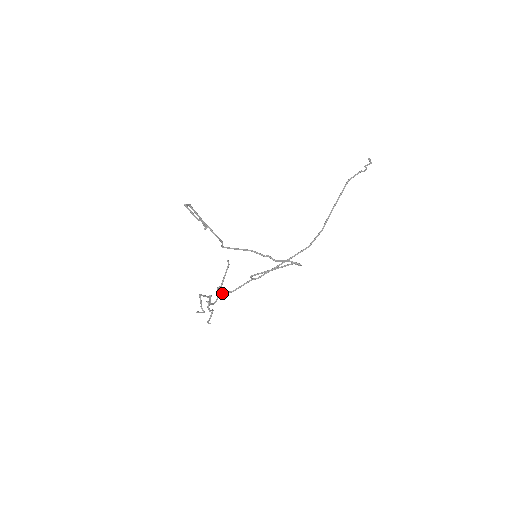
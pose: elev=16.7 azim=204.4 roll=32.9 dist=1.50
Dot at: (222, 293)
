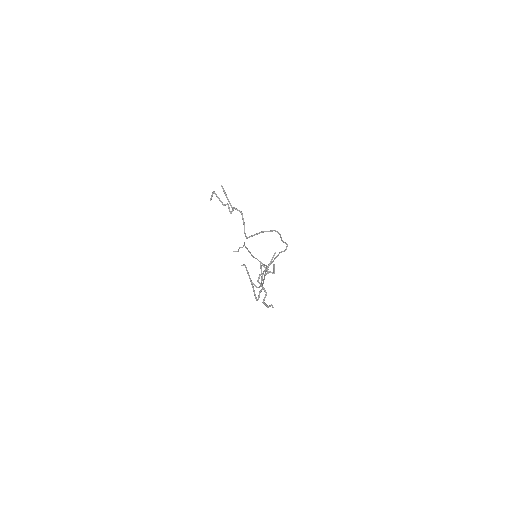
Dot at: (258, 287)
